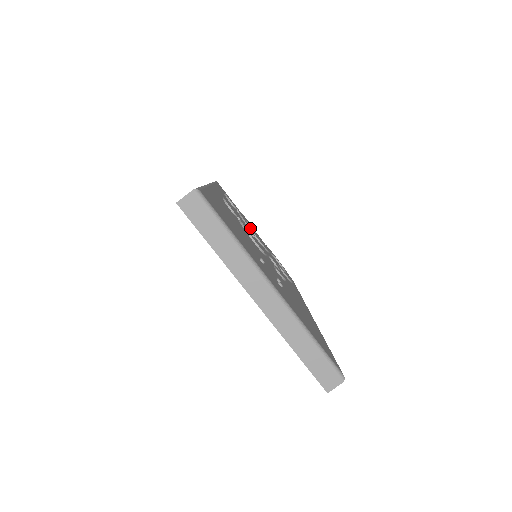
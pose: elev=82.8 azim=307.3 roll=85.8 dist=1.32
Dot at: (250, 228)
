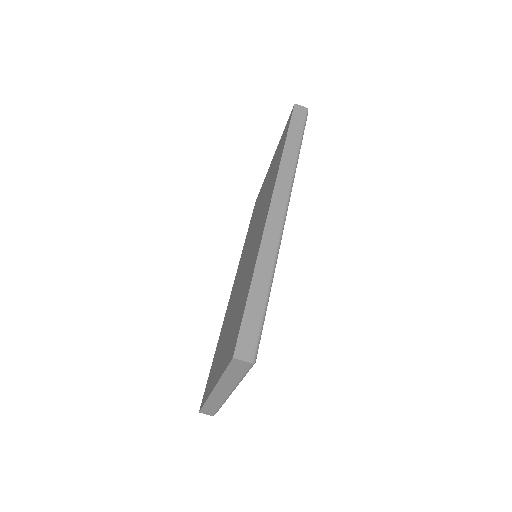
Dot at: occluded
